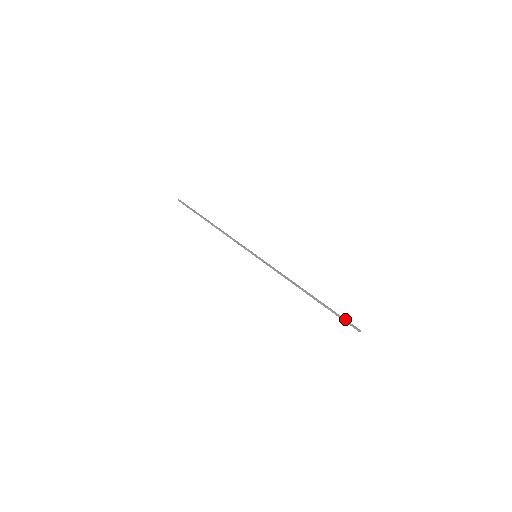
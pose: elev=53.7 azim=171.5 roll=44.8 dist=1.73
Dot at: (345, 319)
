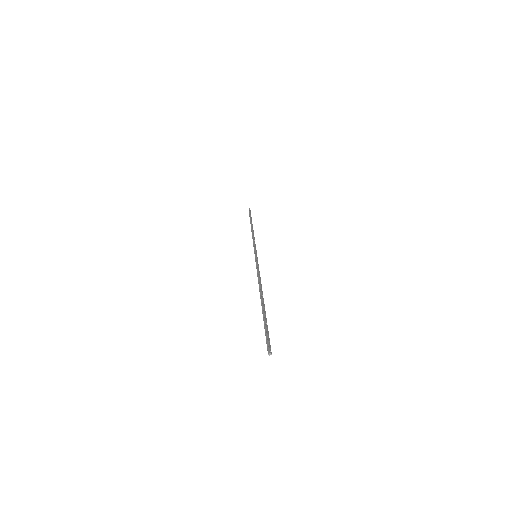
Dot at: occluded
